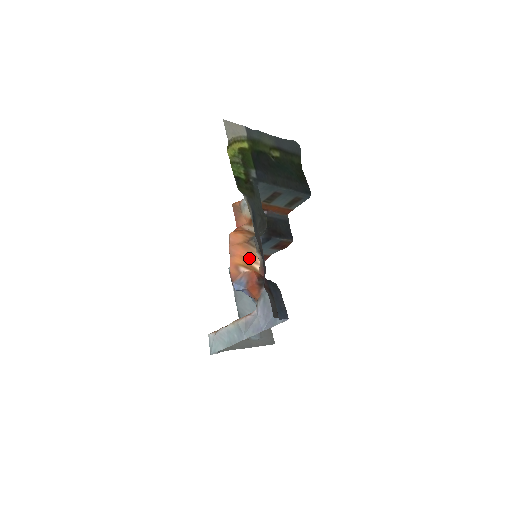
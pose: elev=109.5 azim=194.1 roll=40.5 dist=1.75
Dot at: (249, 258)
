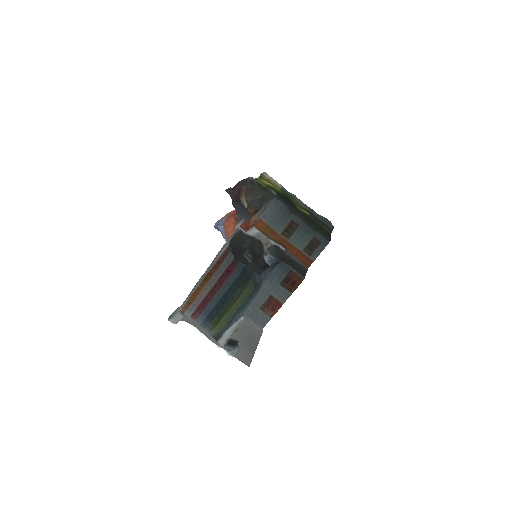
Dot at: occluded
